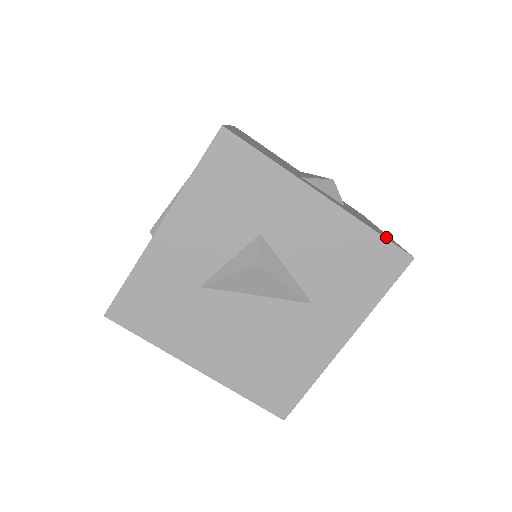
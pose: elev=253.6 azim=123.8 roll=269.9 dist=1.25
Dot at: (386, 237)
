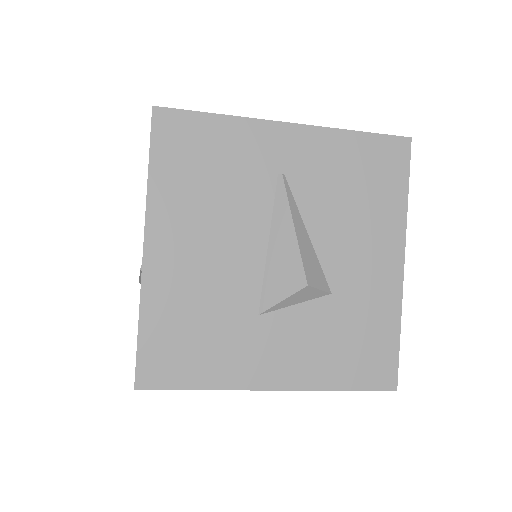
Dot at: (368, 368)
